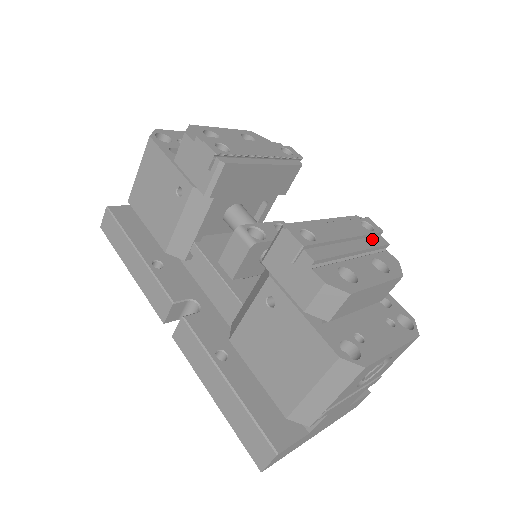
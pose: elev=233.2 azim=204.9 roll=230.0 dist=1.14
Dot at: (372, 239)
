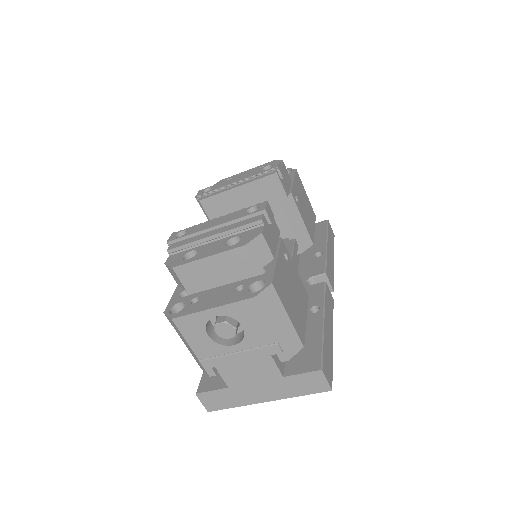
Dot at: (247, 220)
